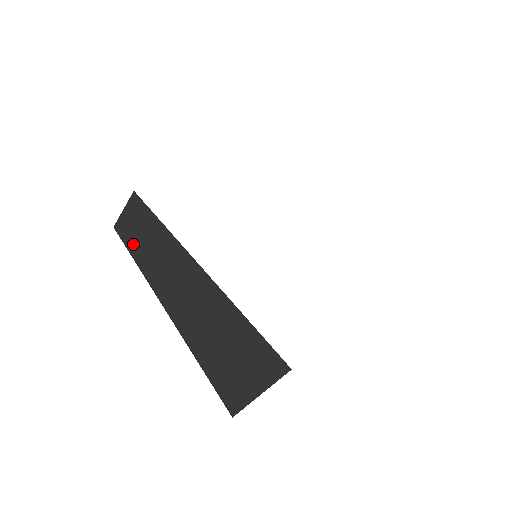
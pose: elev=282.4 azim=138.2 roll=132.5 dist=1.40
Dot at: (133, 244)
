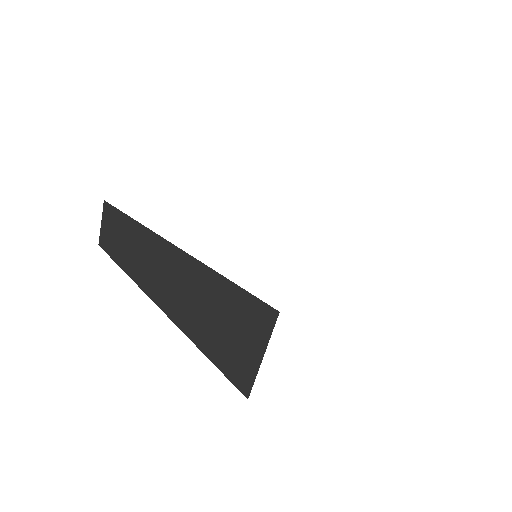
Dot at: (116, 253)
